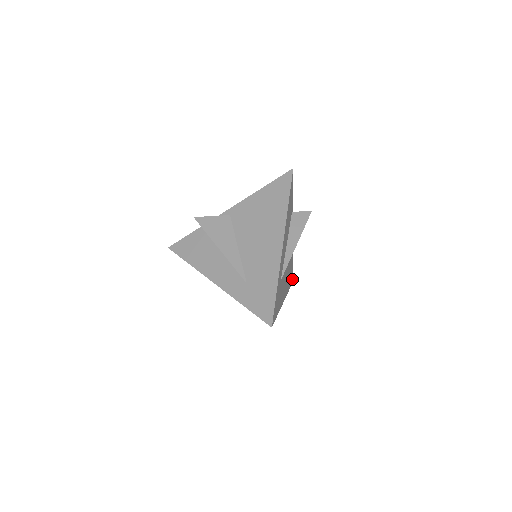
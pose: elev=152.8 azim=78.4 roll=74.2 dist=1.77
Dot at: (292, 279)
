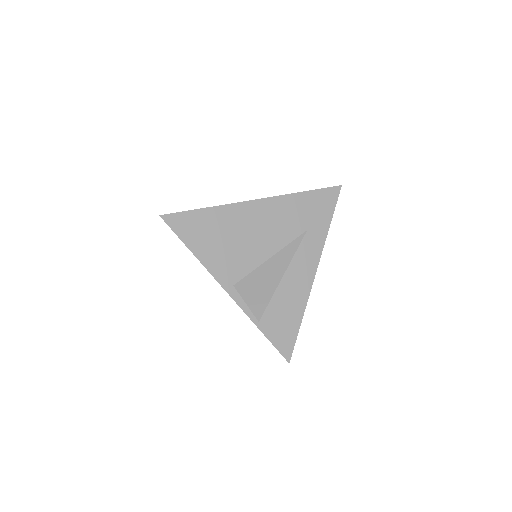
Dot at: occluded
